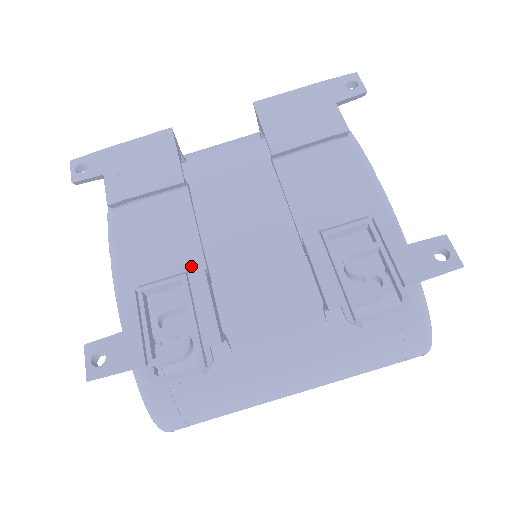
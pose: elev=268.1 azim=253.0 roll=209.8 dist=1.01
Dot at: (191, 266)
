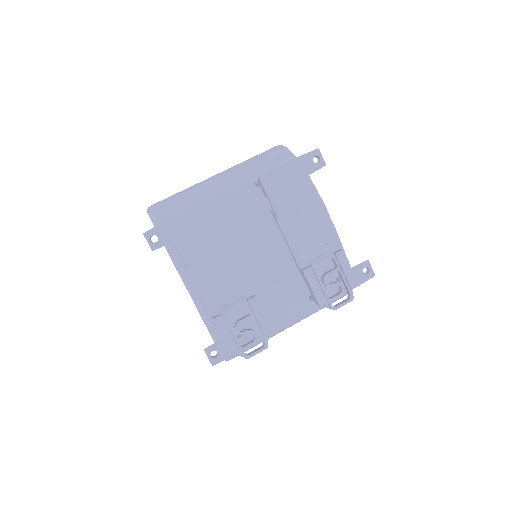
Dot at: (243, 292)
